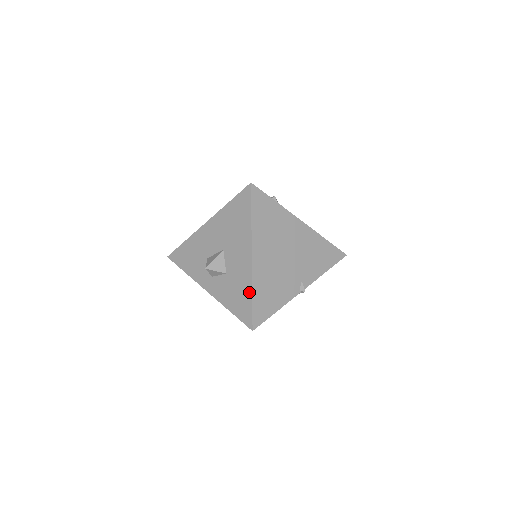
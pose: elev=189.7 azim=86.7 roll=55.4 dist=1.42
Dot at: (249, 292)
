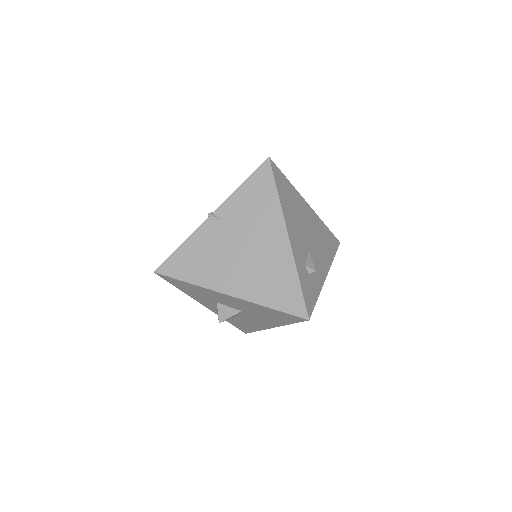
Dot at: (256, 330)
